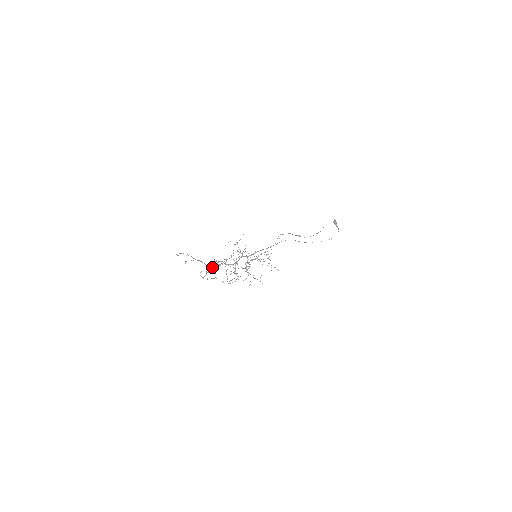
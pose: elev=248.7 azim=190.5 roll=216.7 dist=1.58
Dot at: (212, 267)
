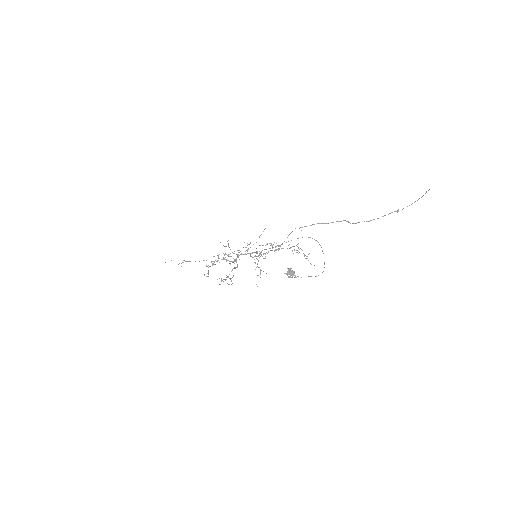
Dot at: occluded
